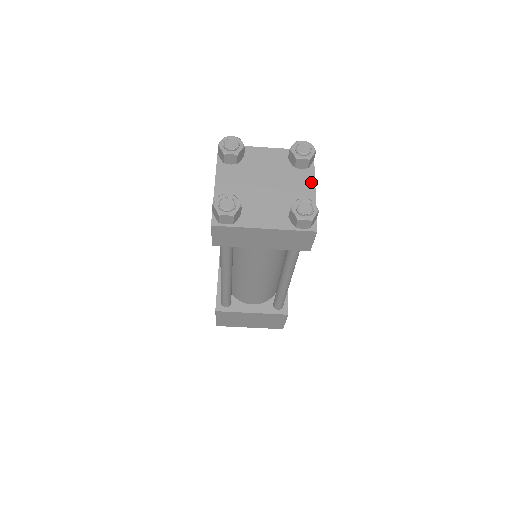
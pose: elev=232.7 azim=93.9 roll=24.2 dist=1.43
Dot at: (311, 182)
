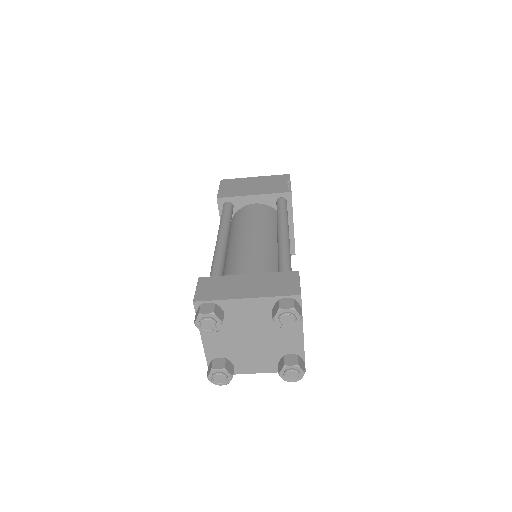
Dot at: (299, 330)
